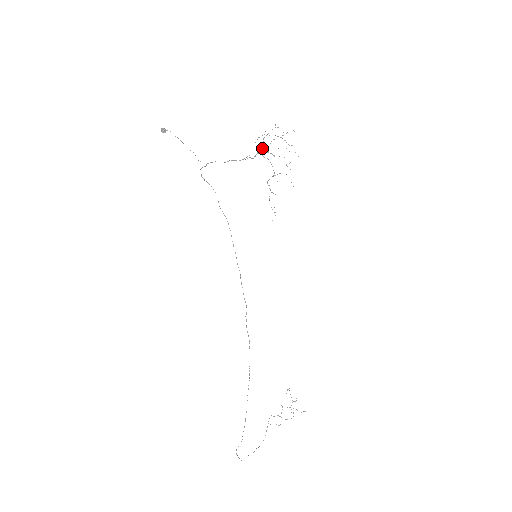
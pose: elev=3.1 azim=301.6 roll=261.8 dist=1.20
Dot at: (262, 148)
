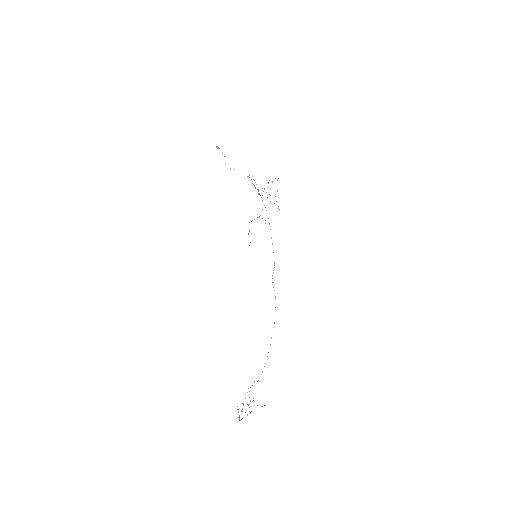
Dot at: occluded
